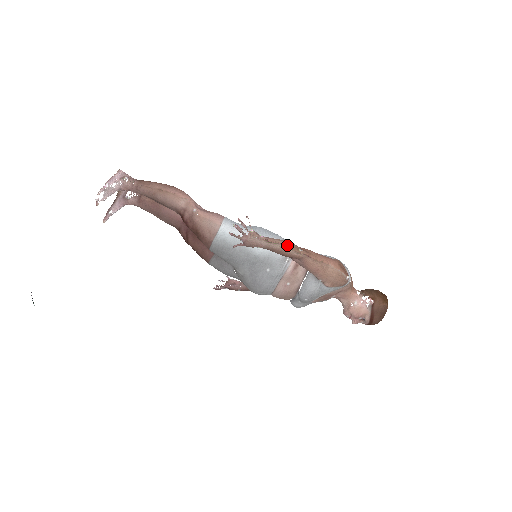
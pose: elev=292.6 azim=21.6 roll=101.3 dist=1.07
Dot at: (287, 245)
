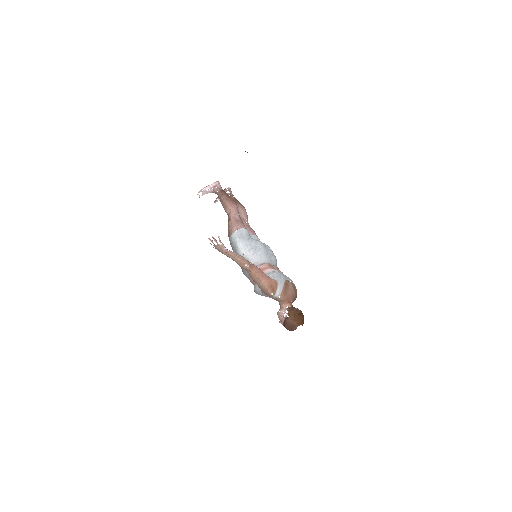
Dot at: (238, 259)
